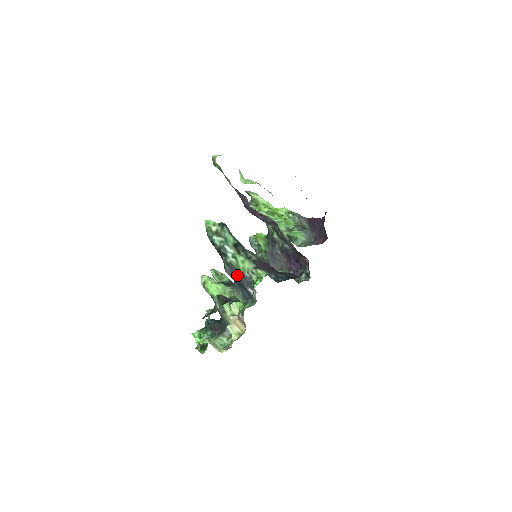
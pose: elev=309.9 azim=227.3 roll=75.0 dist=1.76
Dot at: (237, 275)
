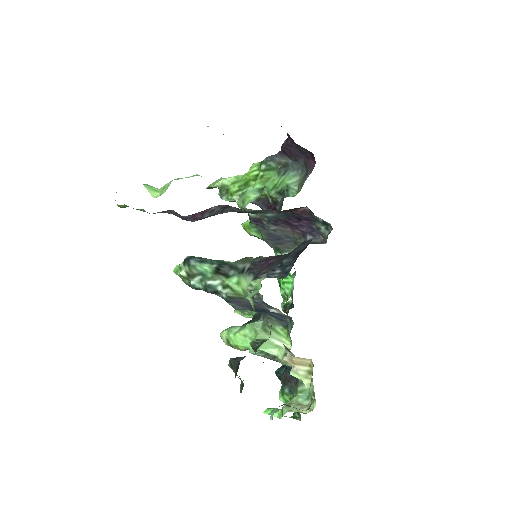
Dot at: (246, 304)
